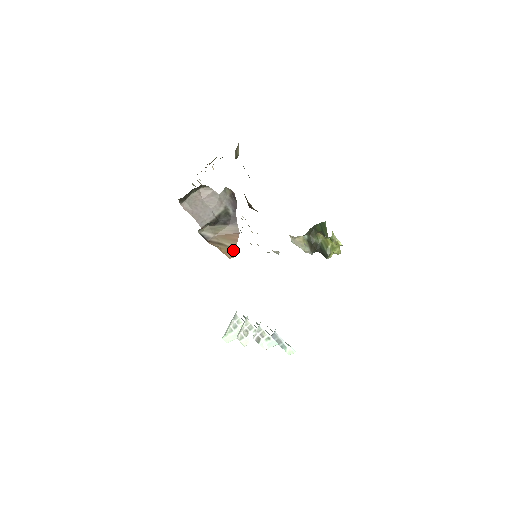
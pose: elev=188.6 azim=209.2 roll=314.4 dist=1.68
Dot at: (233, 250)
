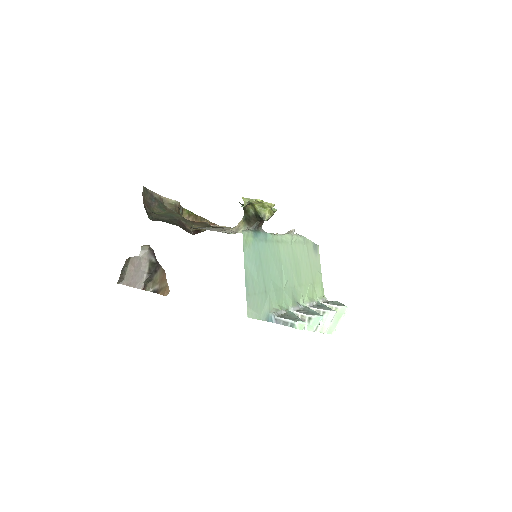
Dot at: (167, 287)
